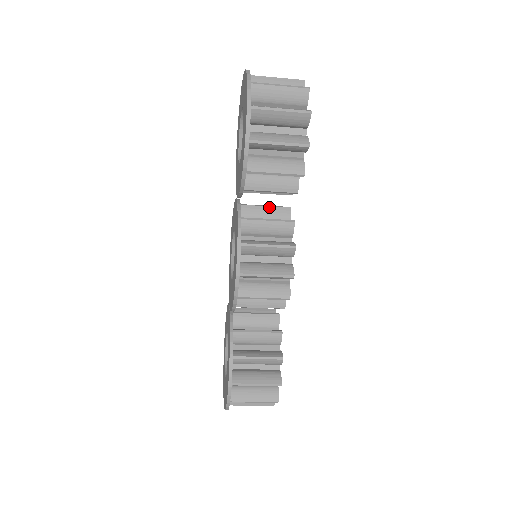
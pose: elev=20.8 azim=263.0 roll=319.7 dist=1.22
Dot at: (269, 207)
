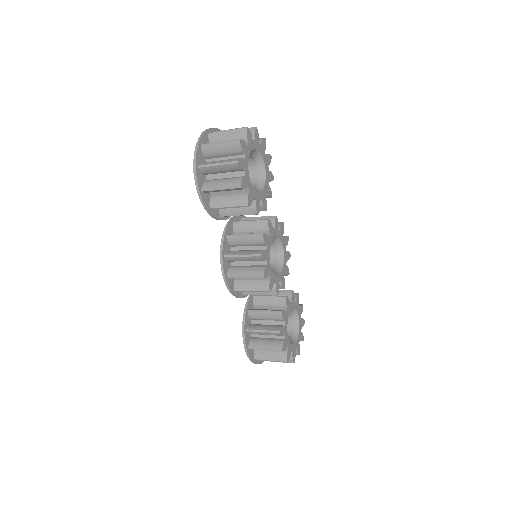
Dot at: (253, 221)
